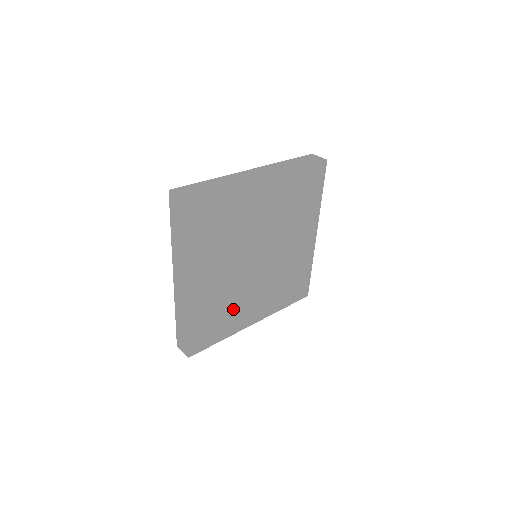
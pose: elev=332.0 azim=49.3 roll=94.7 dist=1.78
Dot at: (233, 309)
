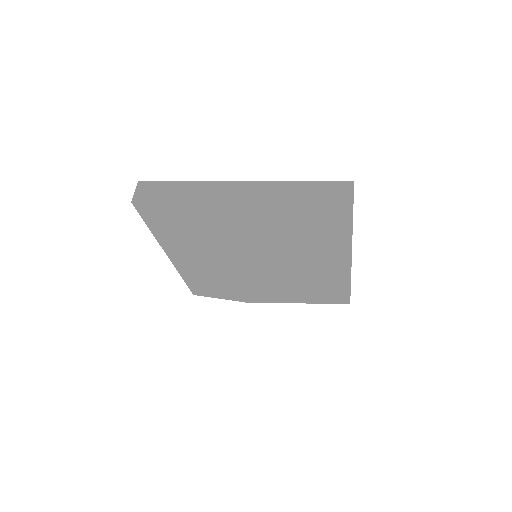
Dot at: (211, 291)
